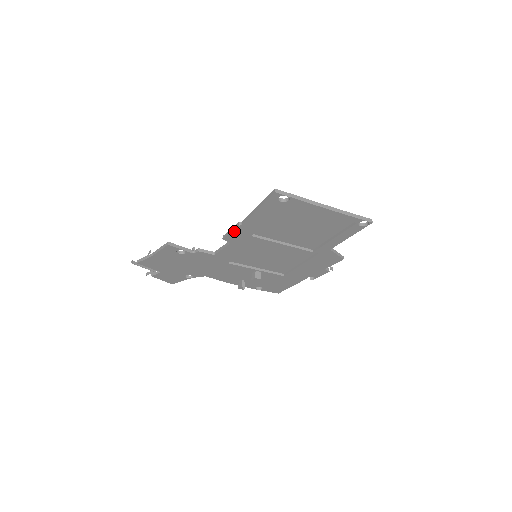
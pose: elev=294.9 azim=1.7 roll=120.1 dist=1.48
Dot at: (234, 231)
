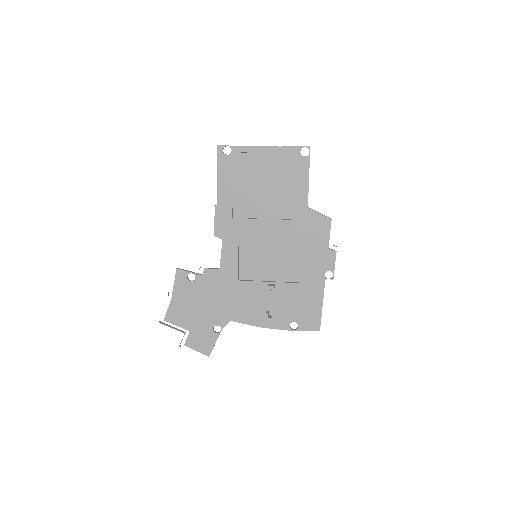
Dot at: (216, 217)
